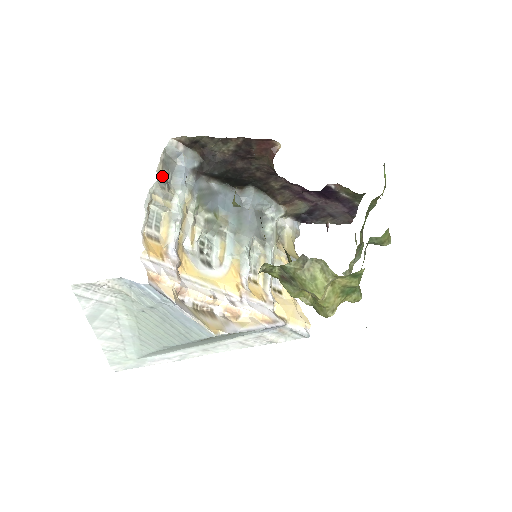
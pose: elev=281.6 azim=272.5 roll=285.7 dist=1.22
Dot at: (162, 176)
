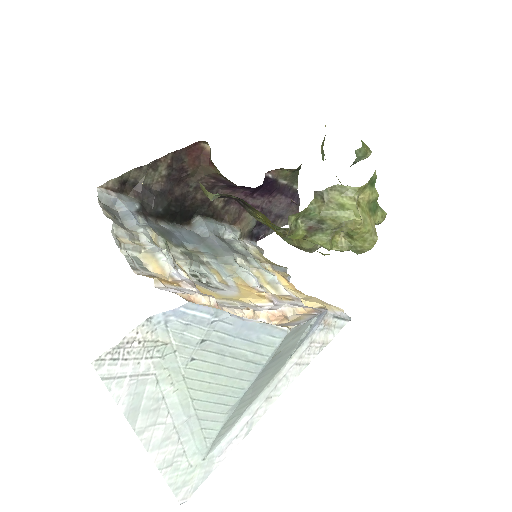
Dot at: (114, 219)
